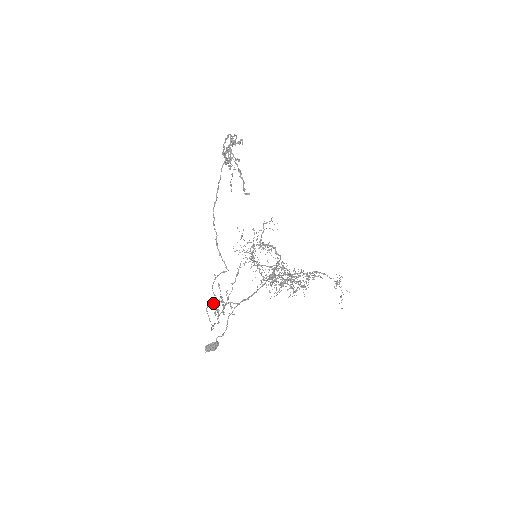
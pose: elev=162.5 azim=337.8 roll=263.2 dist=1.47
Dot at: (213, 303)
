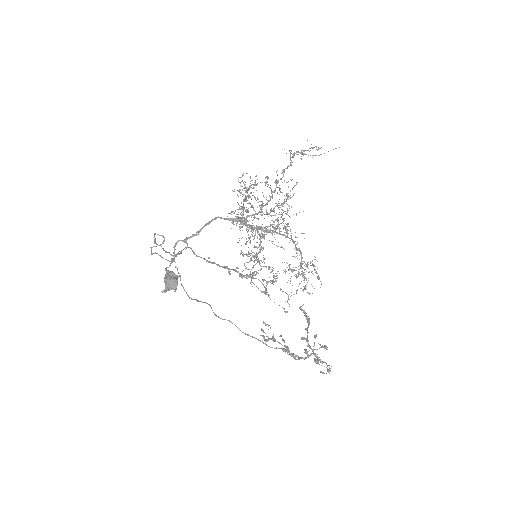
Dot at: (180, 277)
